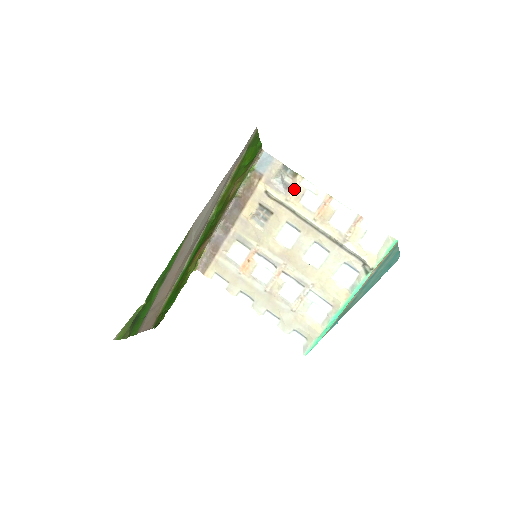
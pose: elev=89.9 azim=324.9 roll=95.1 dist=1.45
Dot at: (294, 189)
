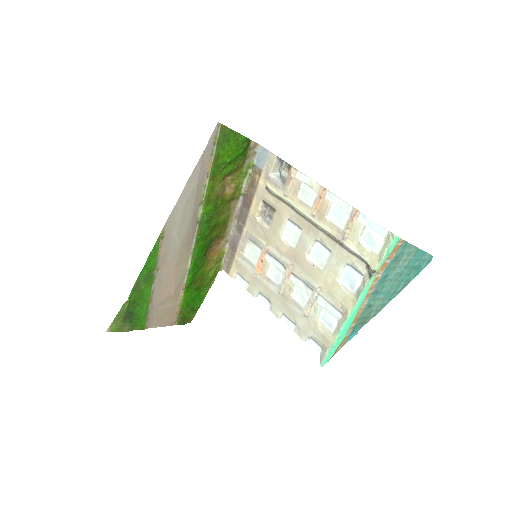
Dot at: (290, 183)
